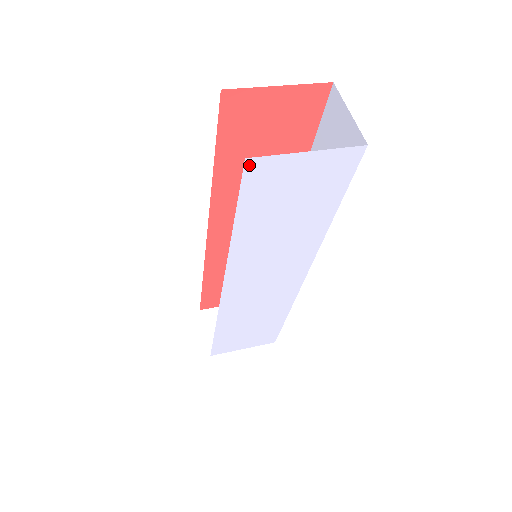
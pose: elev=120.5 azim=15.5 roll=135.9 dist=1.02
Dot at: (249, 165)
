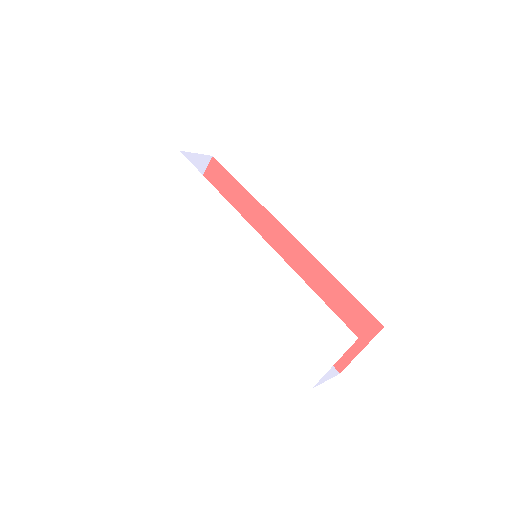
Dot at: (160, 201)
